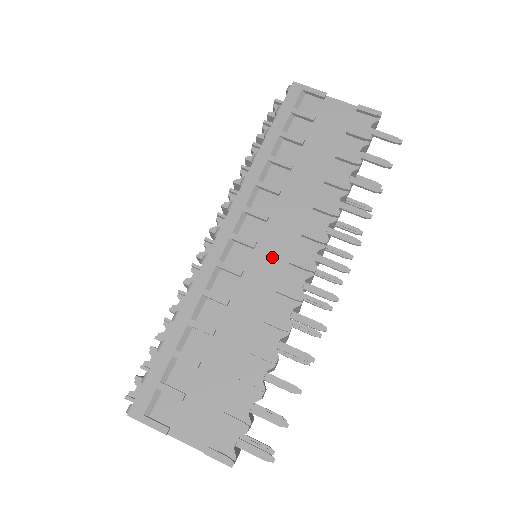
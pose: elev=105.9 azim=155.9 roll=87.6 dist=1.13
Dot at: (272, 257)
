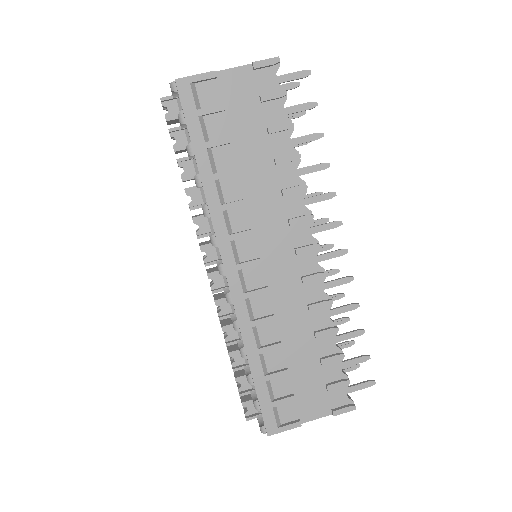
Dot at: (280, 259)
